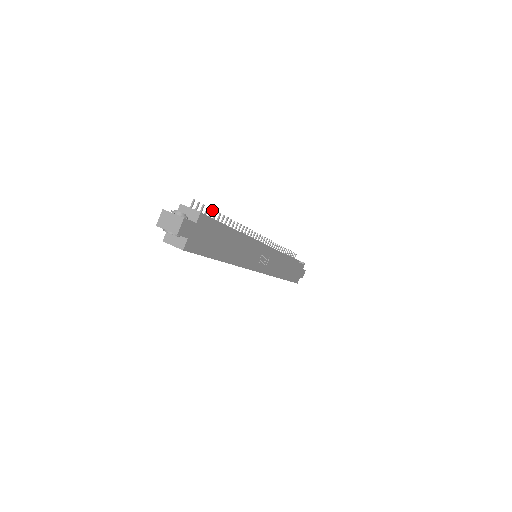
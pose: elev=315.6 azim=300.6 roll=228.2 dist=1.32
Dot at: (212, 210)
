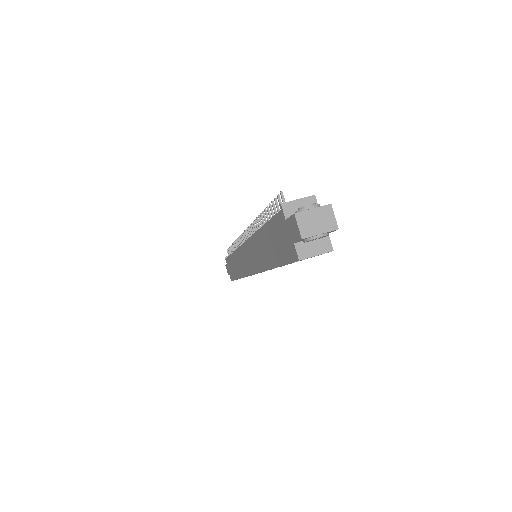
Dot at: (271, 205)
